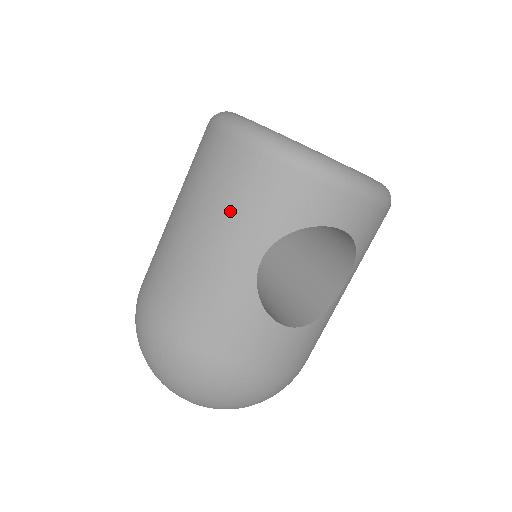
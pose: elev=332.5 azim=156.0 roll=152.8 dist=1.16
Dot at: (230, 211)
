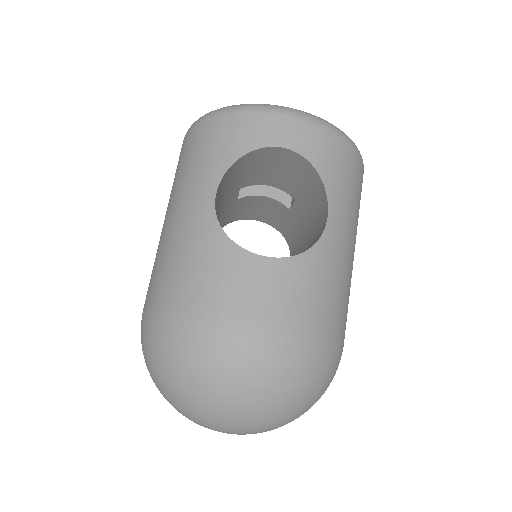
Dot at: (187, 174)
